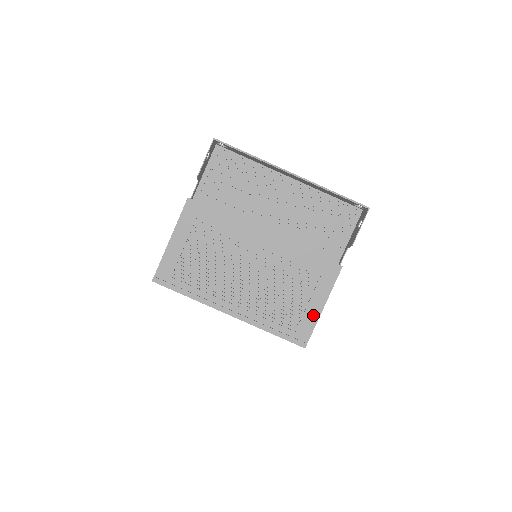
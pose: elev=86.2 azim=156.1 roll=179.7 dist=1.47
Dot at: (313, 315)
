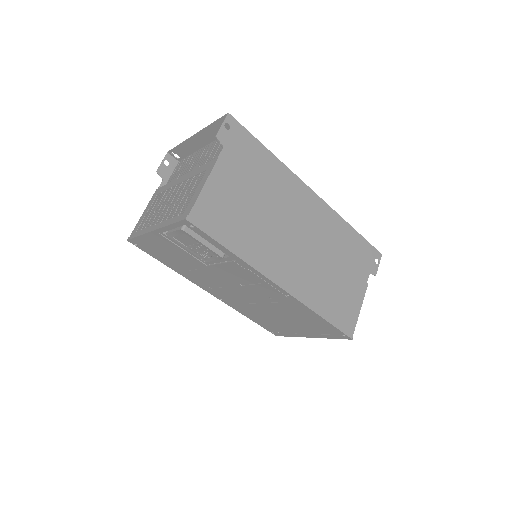
Dot at: (196, 196)
